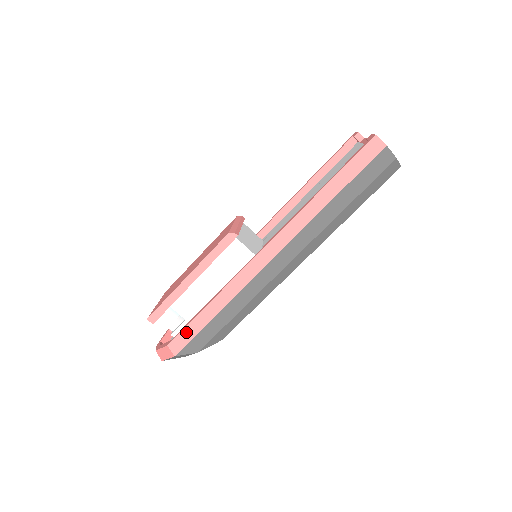
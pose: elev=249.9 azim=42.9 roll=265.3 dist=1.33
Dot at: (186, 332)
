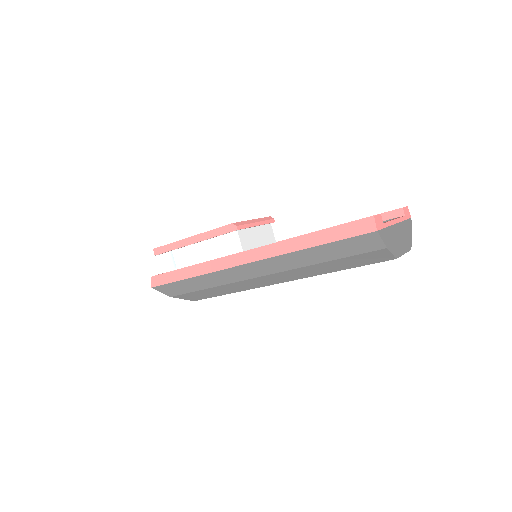
Dot at: (166, 276)
